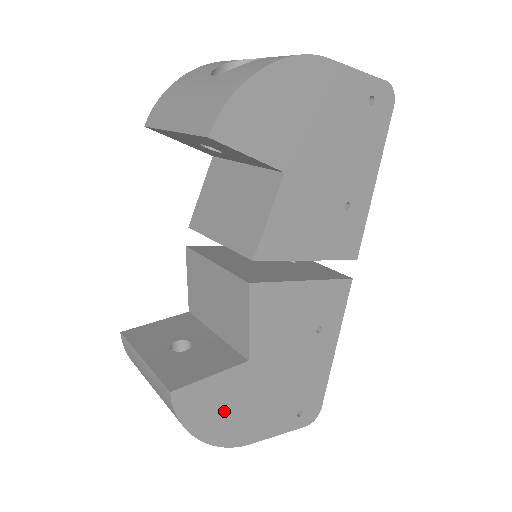
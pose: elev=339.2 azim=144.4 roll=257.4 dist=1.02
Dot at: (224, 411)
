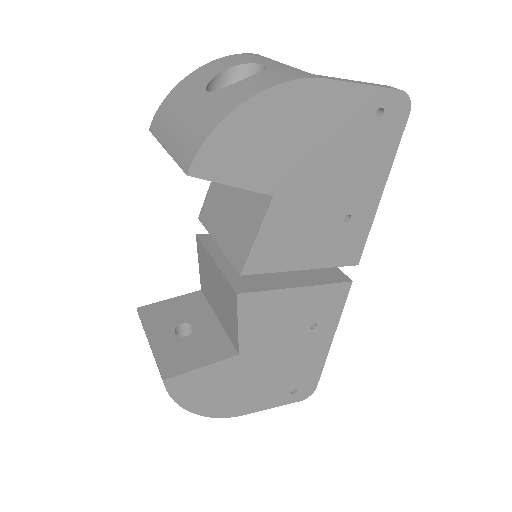
Dot at: (216, 392)
